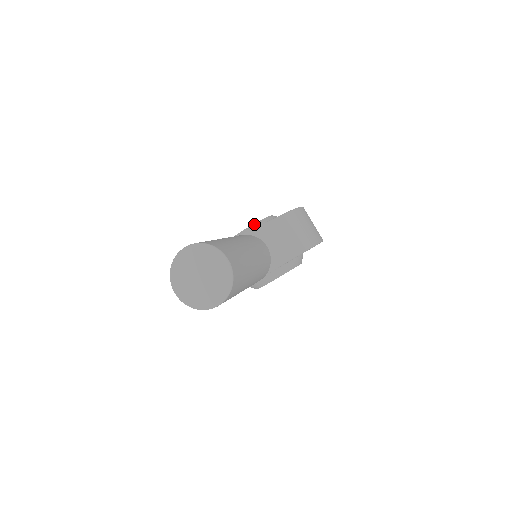
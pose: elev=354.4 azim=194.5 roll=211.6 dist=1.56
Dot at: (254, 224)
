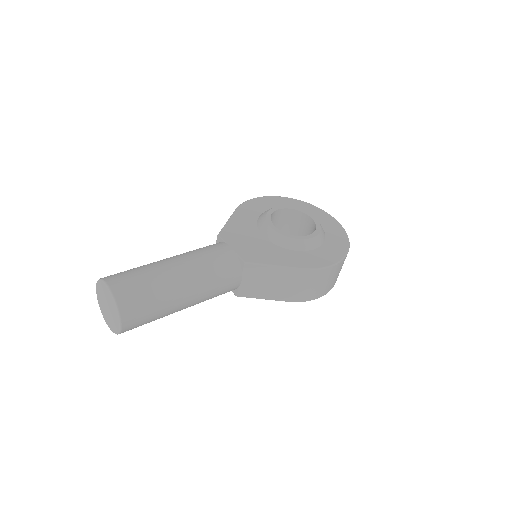
Dot at: (281, 235)
